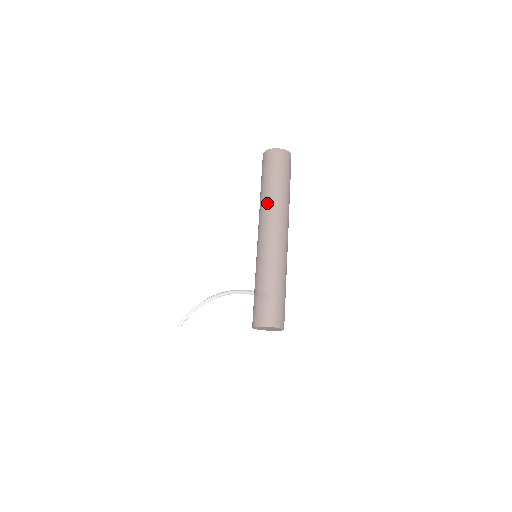
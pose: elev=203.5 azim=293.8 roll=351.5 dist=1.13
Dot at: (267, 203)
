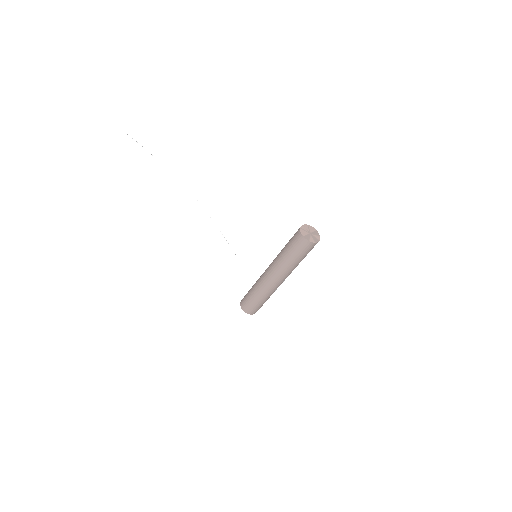
Dot at: (286, 269)
